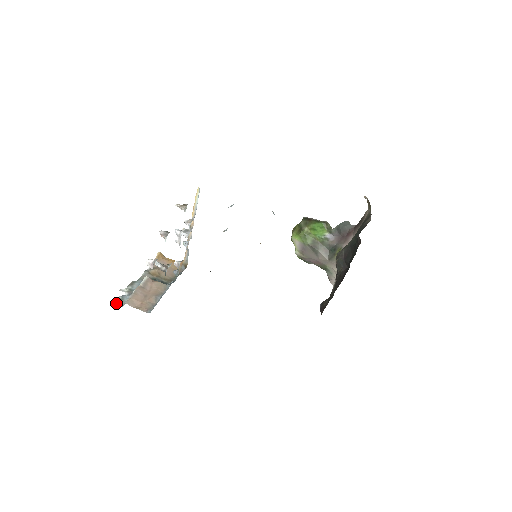
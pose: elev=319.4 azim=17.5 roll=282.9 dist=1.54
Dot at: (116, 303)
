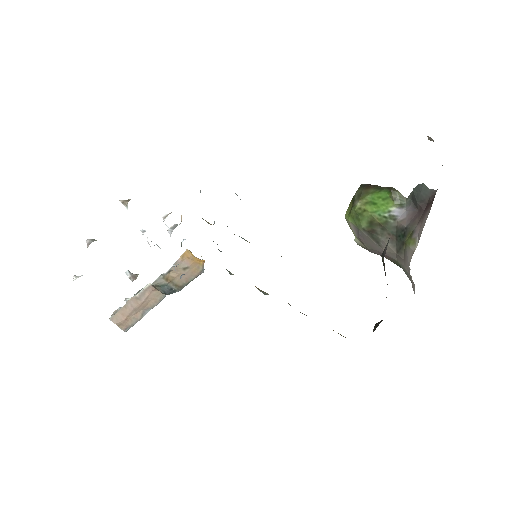
Dot at: occluded
